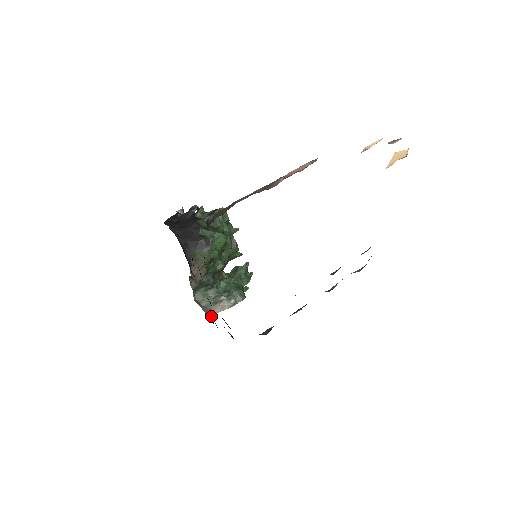
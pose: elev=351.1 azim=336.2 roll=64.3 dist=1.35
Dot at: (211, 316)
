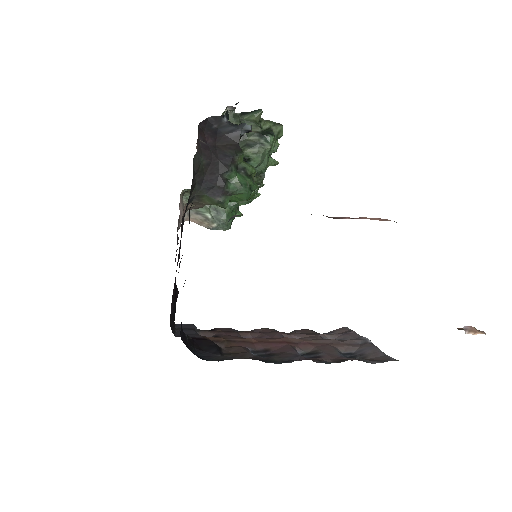
Dot at: occluded
